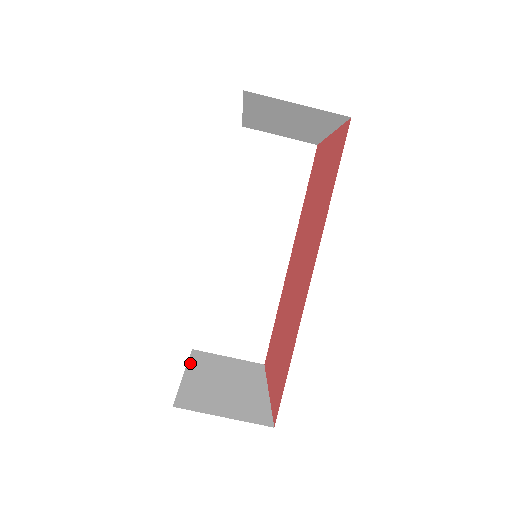
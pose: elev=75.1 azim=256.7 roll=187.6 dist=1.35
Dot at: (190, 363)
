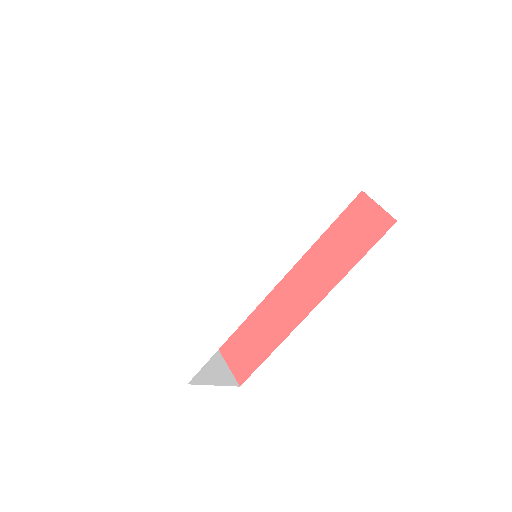
Dot at: (153, 312)
